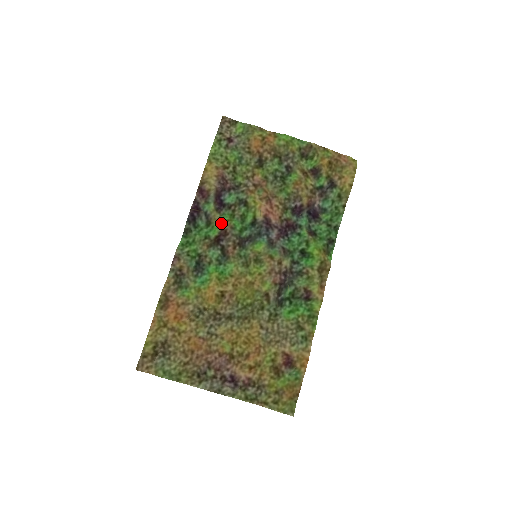
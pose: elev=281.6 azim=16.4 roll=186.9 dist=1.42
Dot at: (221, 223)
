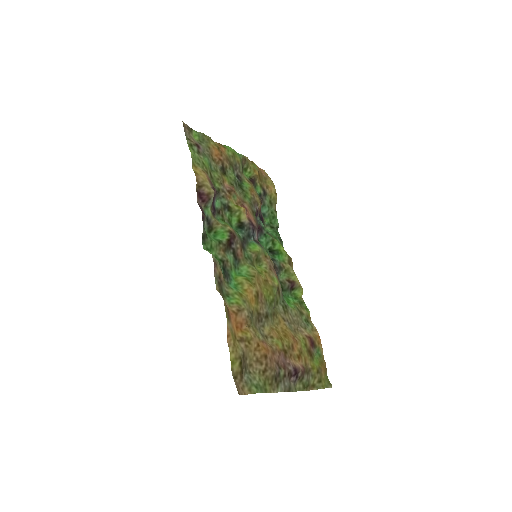
Dot at: (226, 226)
